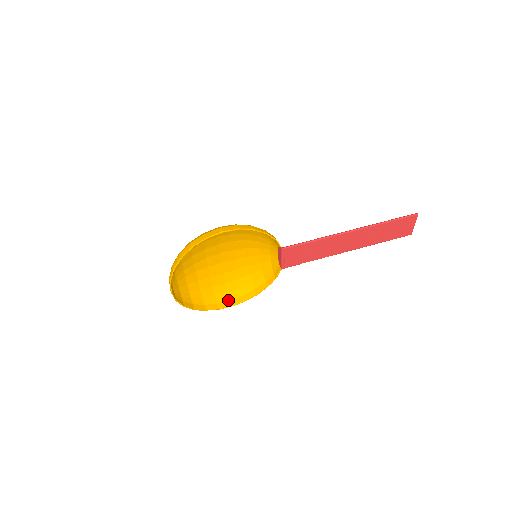
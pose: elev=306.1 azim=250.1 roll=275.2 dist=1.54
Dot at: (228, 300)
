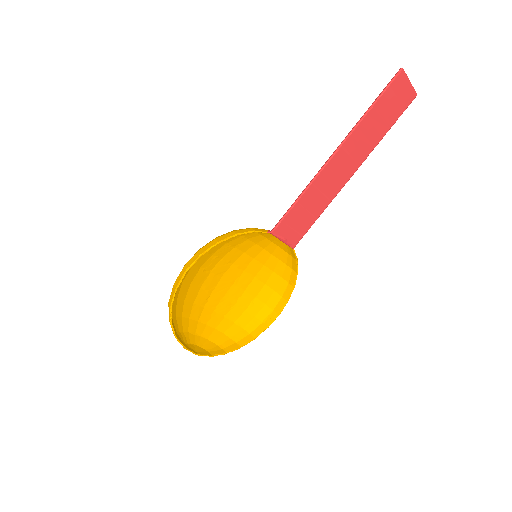
Dot at: (271, 312)
